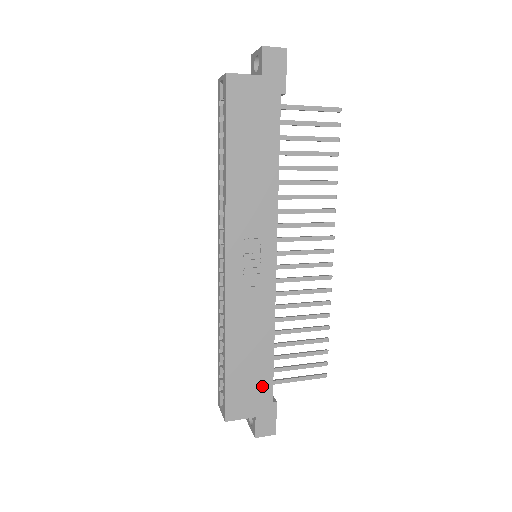
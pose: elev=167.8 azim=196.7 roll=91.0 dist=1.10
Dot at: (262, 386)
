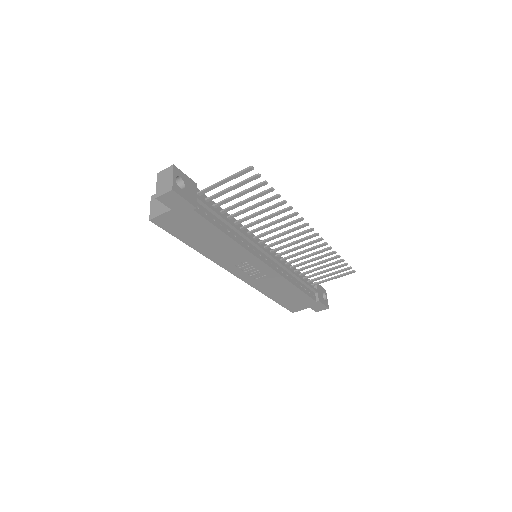
Dot at: (304, 300)
